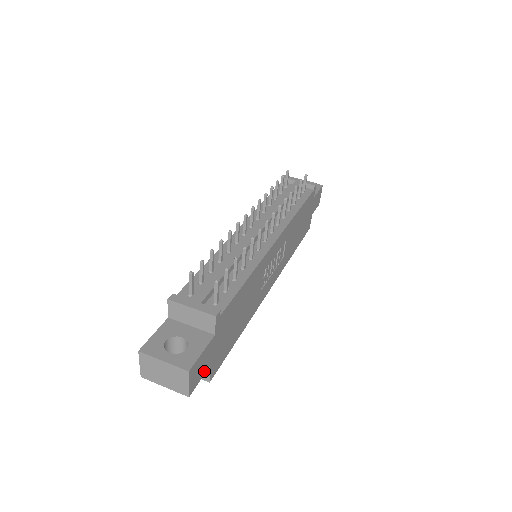
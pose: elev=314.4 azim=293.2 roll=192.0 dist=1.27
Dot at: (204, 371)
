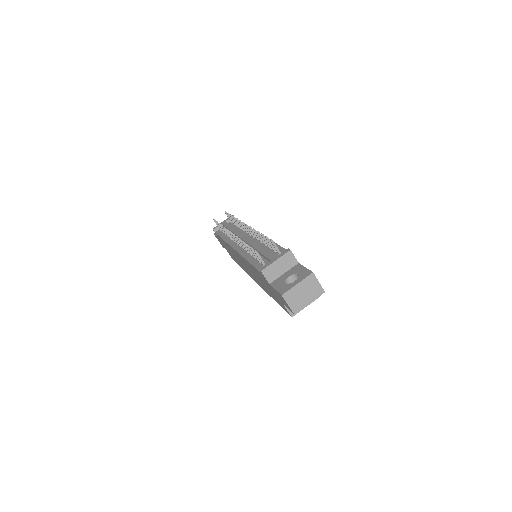
Dot at: occluded
